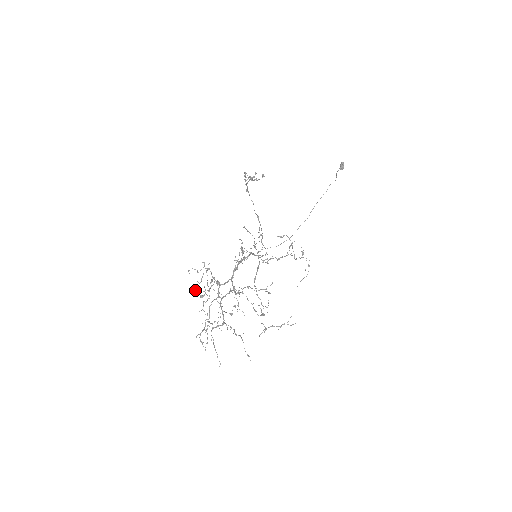
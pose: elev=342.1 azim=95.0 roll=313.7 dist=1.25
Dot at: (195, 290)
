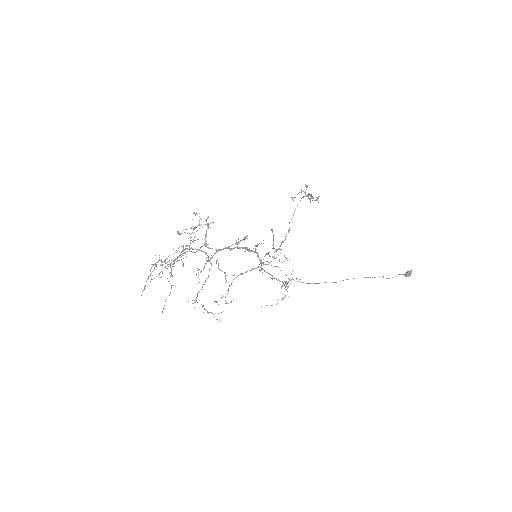
Dot at: occluded
